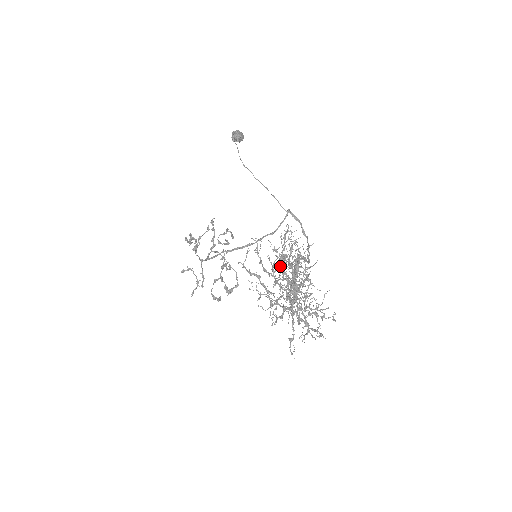
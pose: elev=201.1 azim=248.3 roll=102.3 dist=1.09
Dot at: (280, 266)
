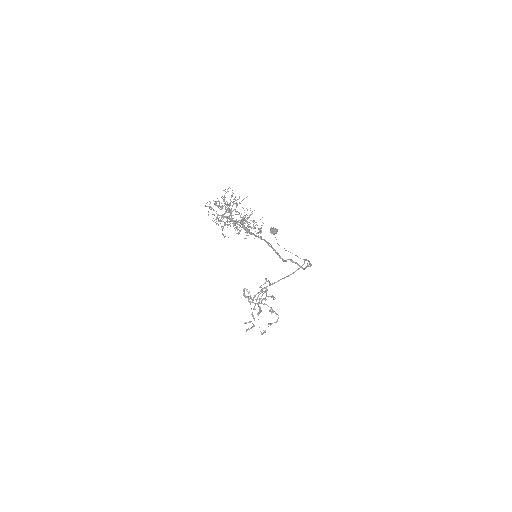
Dot at: (224, 203)
